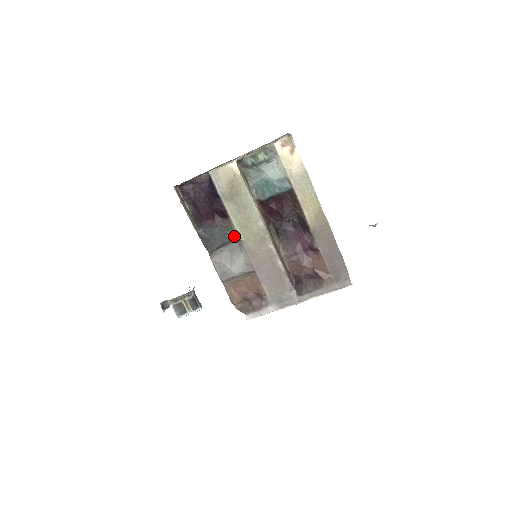
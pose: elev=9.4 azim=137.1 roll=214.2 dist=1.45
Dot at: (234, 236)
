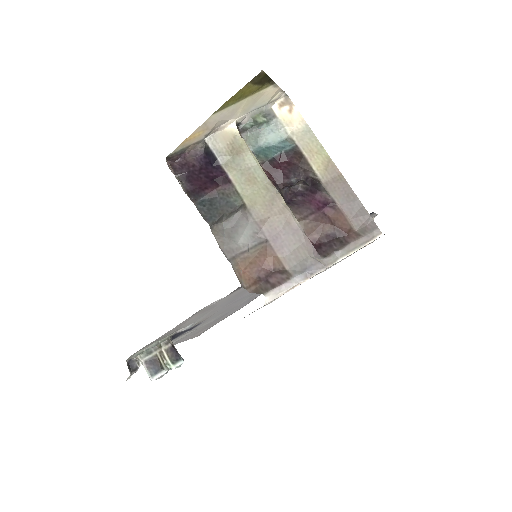
Dot at: (239, 202)
